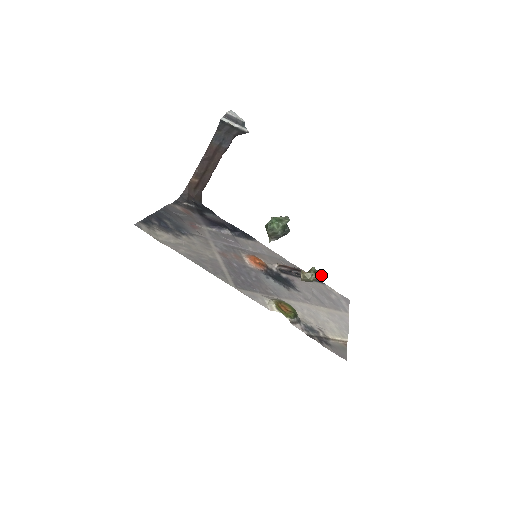
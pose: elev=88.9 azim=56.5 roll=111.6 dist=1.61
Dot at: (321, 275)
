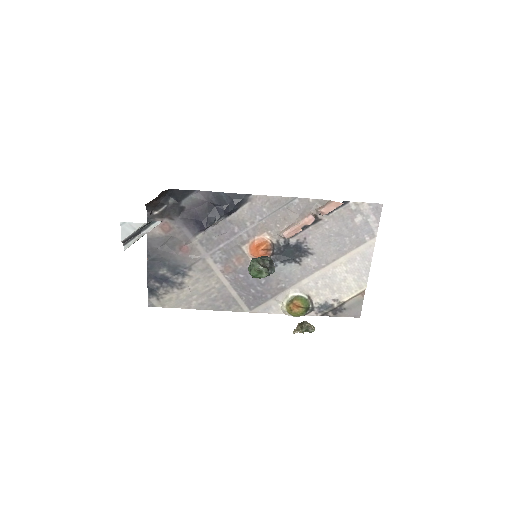
Dot at: (312, 331)
